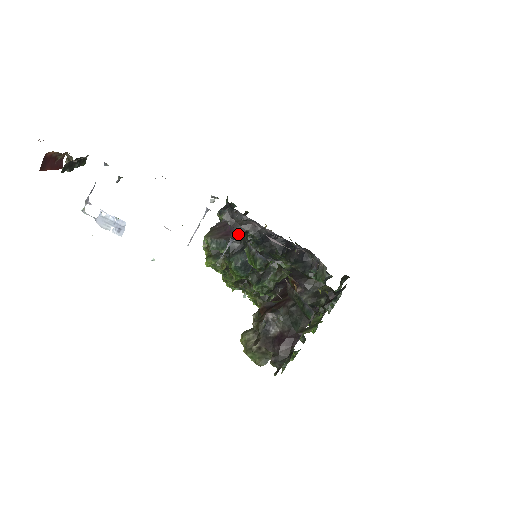
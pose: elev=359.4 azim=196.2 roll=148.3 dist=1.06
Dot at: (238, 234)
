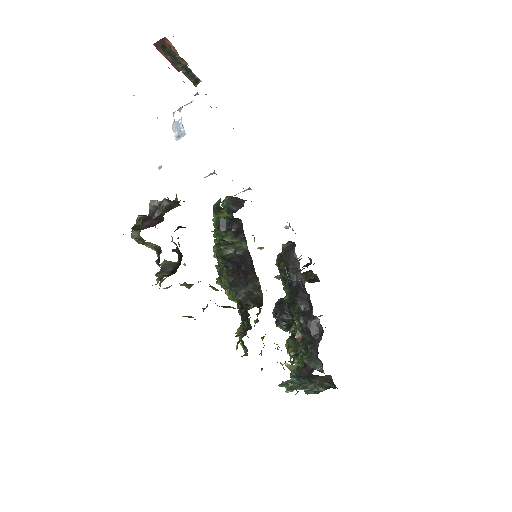
Dot at: (243, 205)
